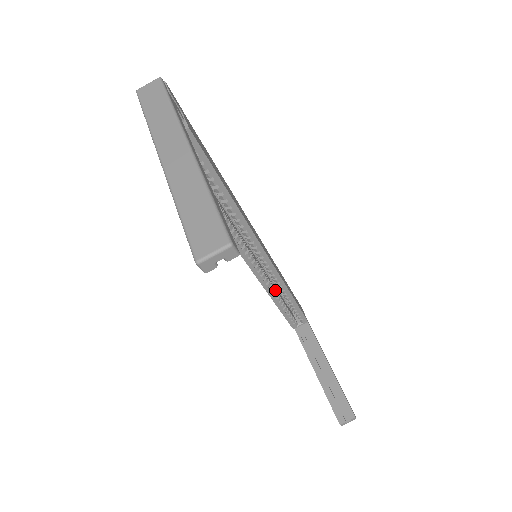
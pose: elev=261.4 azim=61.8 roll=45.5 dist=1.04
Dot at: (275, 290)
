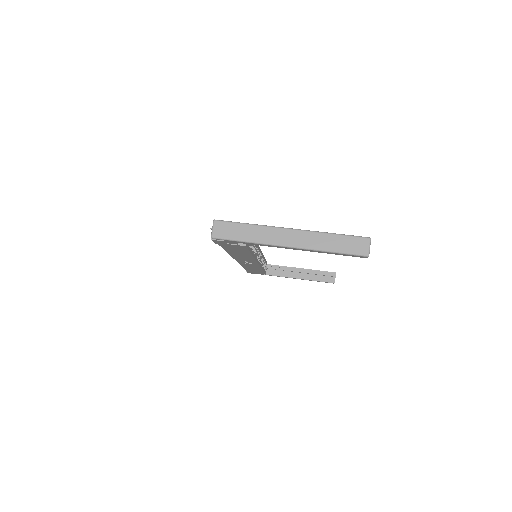
Dot at: occluded
